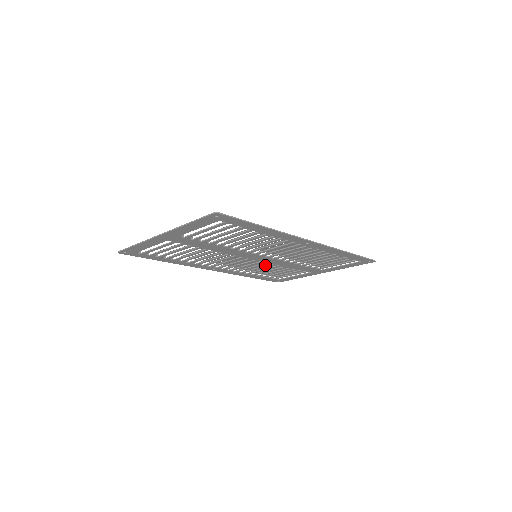
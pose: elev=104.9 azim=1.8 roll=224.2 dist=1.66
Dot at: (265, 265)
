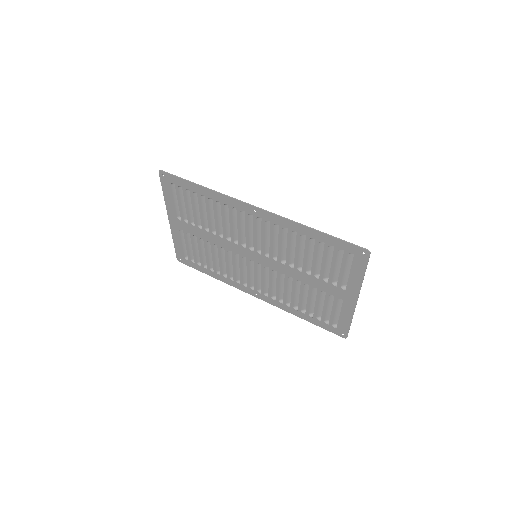
Dot at: (289, 284)
